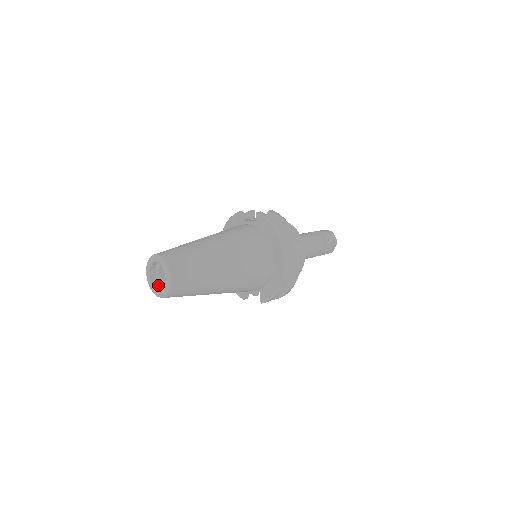
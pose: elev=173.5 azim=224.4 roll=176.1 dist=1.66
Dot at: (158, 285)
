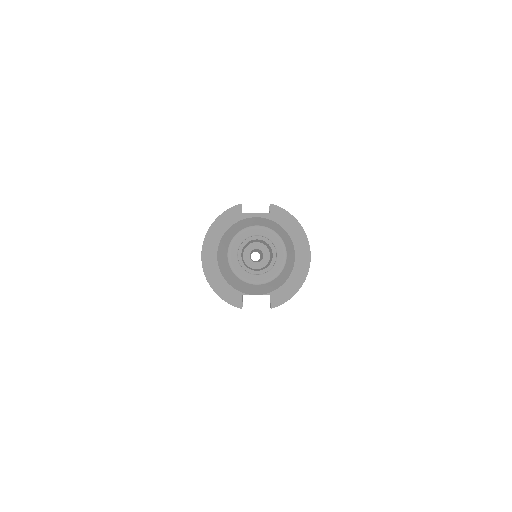
Dot at: (244, 270)
